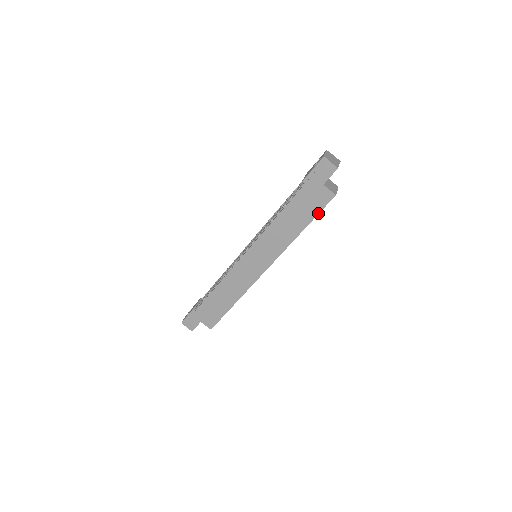
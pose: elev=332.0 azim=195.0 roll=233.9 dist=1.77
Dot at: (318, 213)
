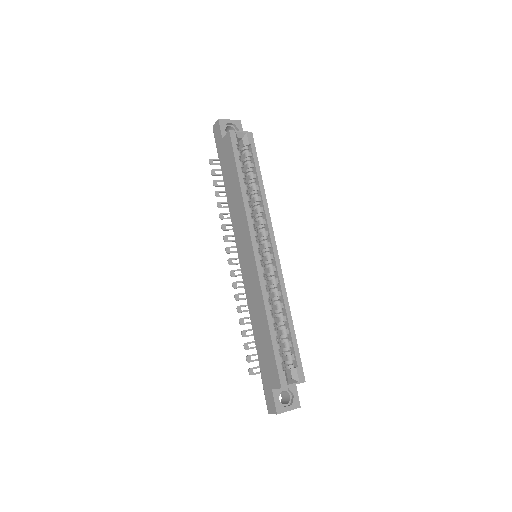
Dot at: (234, 156)
